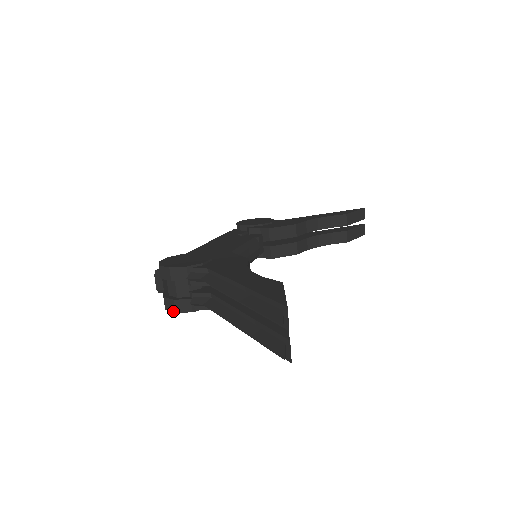
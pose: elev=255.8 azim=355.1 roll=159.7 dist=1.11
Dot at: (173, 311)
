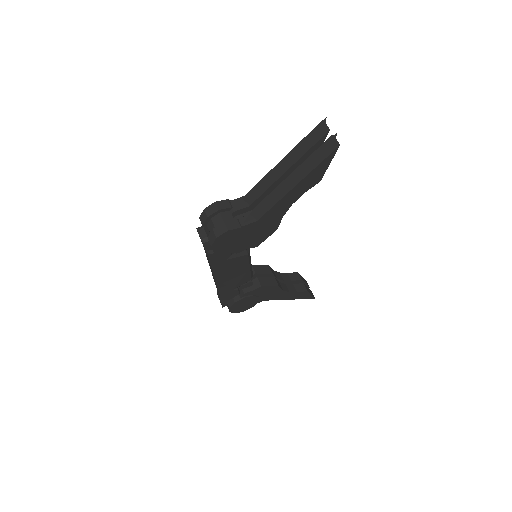
Dot at: (225, 231)
